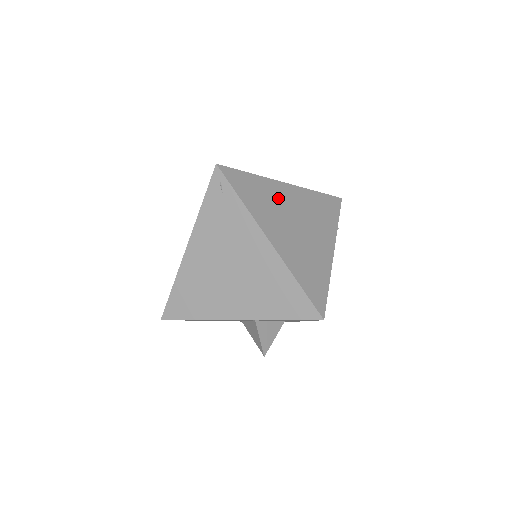
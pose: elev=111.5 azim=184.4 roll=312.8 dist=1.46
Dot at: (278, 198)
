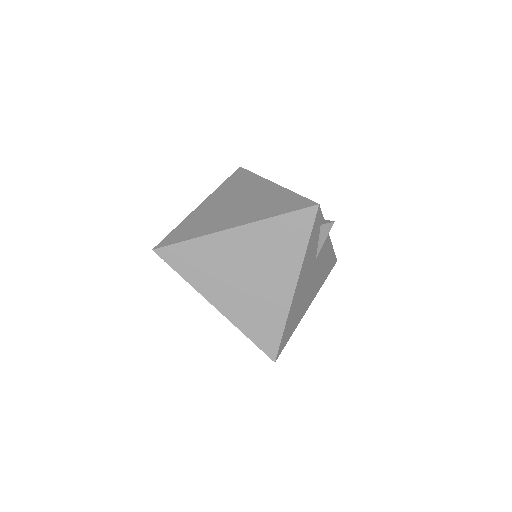
Dot at: (222, 254)
